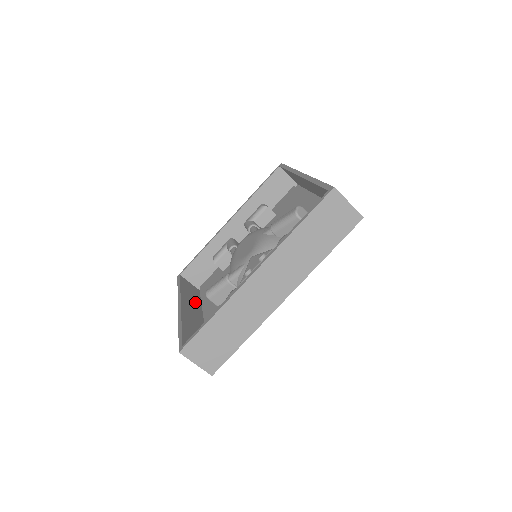
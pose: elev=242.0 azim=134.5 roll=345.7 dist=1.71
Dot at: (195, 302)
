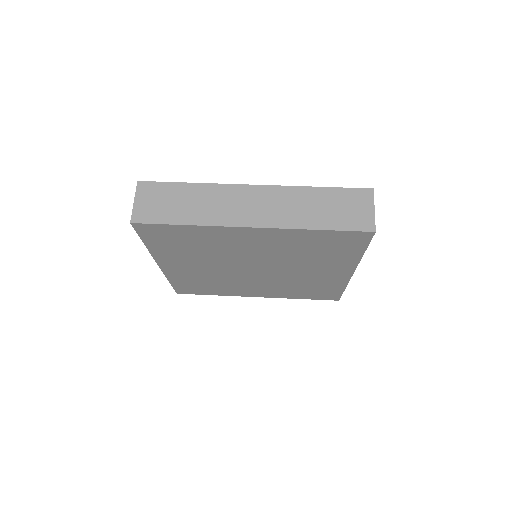
Dot at: occluded
